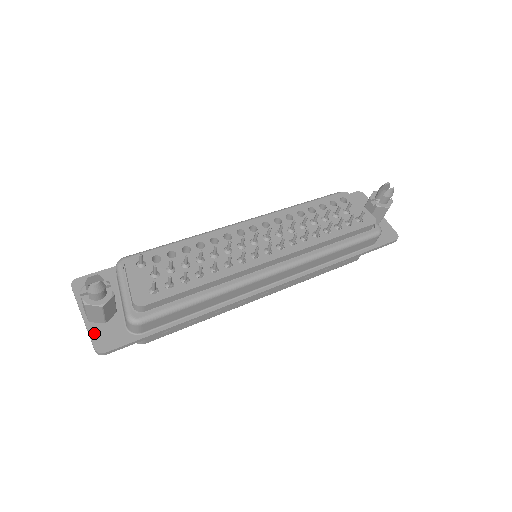
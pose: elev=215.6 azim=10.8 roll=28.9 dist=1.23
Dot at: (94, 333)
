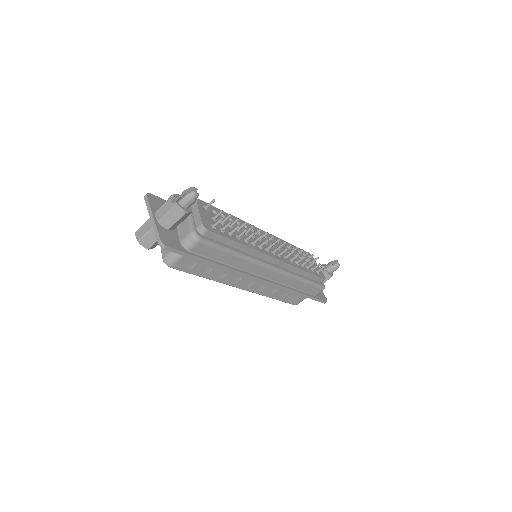
Dot at: (160, 231)
